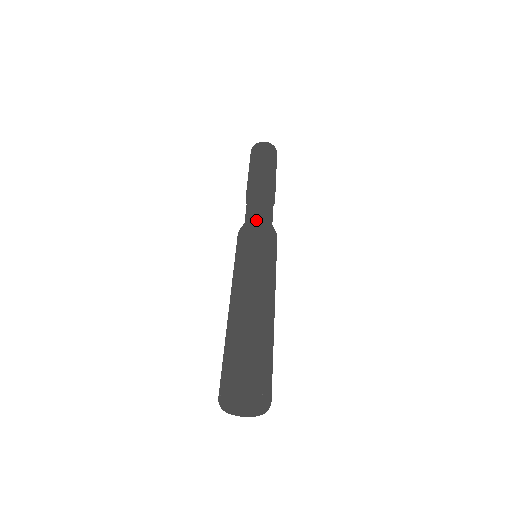
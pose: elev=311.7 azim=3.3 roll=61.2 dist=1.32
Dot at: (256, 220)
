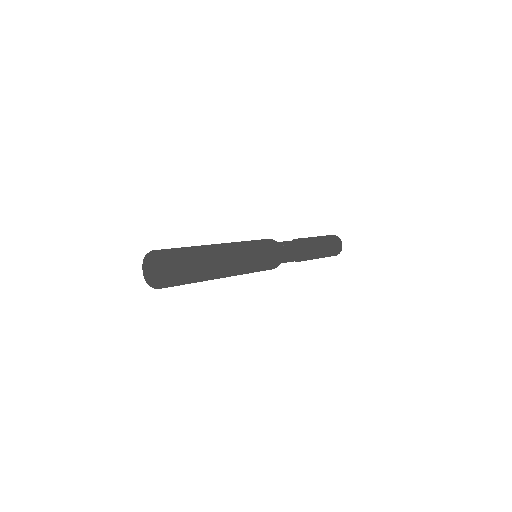
Dot at: occluded
